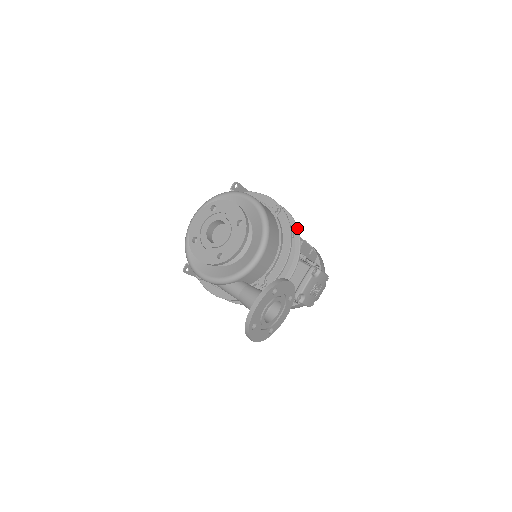
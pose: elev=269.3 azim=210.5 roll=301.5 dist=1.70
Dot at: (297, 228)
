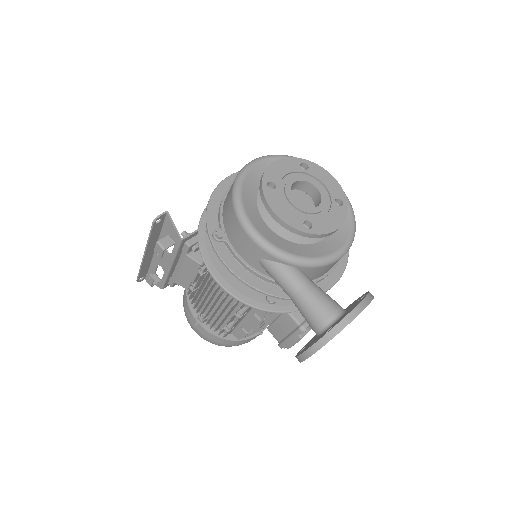
Dot at: occluded
